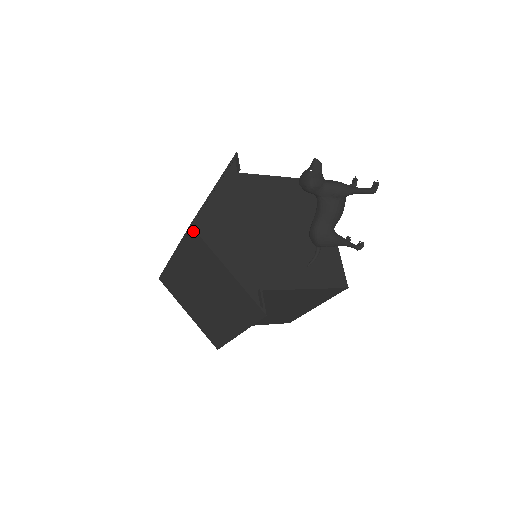
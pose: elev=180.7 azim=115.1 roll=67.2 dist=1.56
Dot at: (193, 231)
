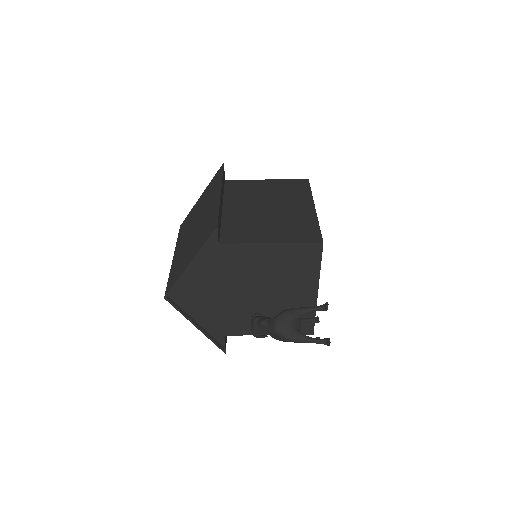
Dot at: (168, 299)
